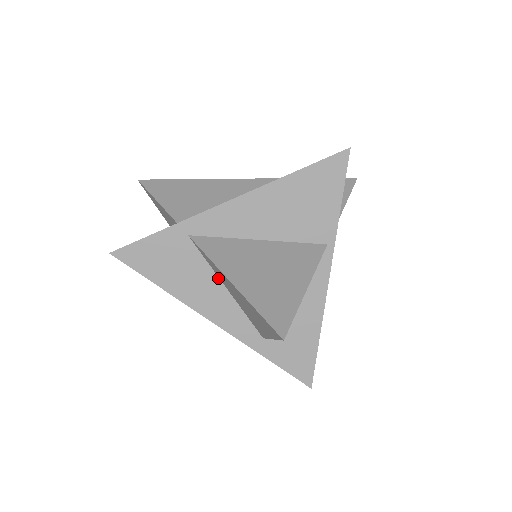
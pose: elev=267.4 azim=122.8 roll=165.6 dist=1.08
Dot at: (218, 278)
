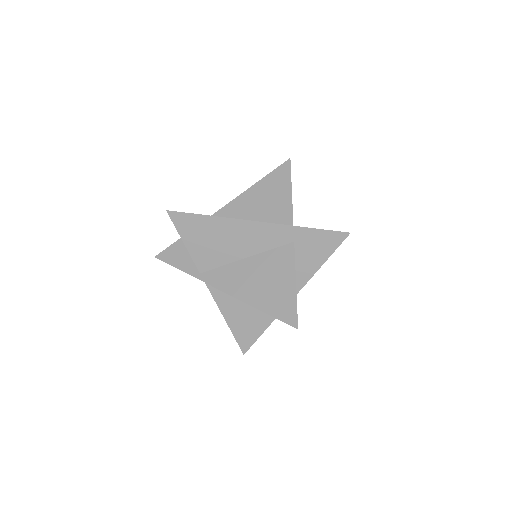
Dot at: occluded
